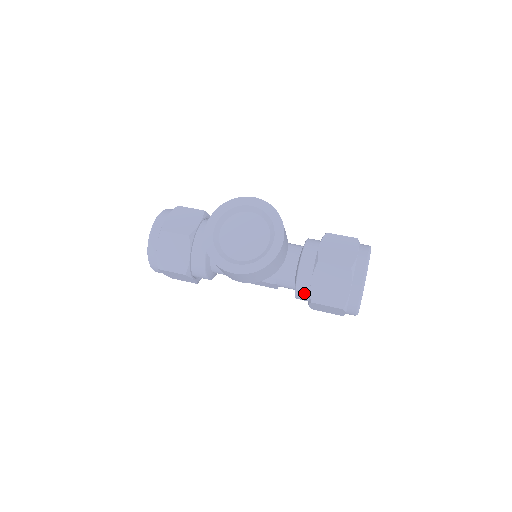
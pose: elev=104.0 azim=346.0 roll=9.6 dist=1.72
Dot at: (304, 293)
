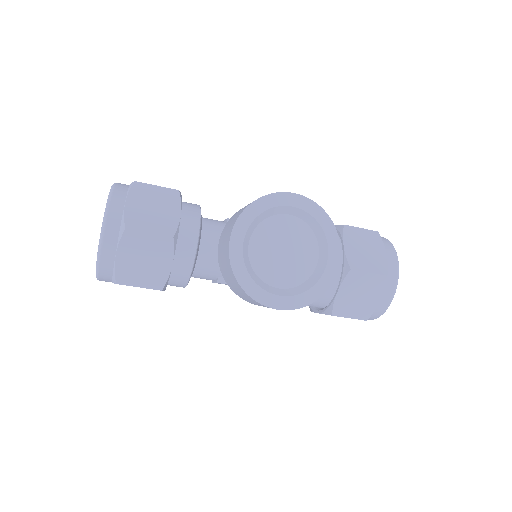
Dot at: (320, 303)
